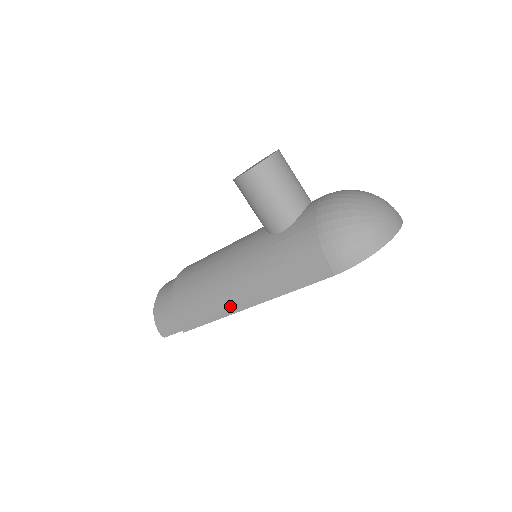
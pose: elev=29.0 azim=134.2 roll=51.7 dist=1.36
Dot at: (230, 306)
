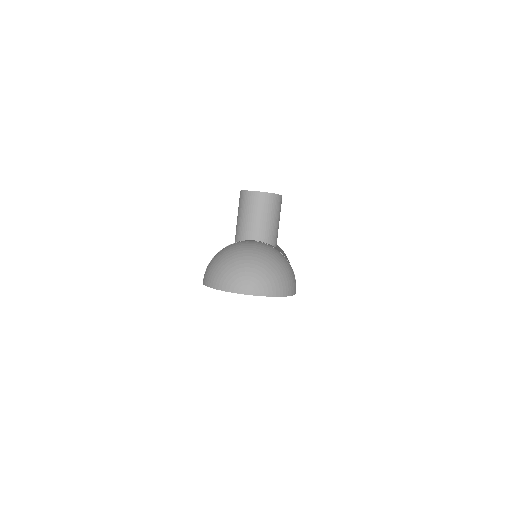
Dot at: occluded
